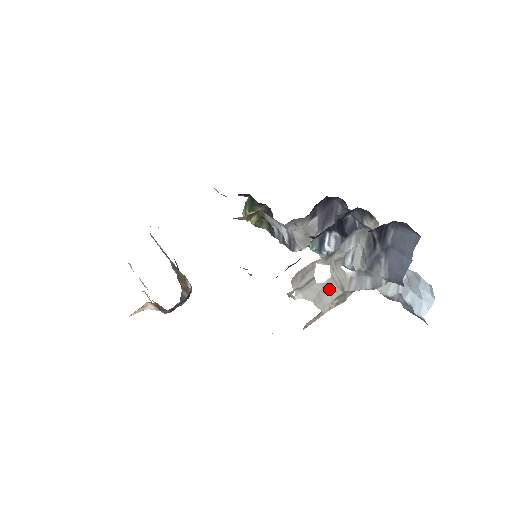
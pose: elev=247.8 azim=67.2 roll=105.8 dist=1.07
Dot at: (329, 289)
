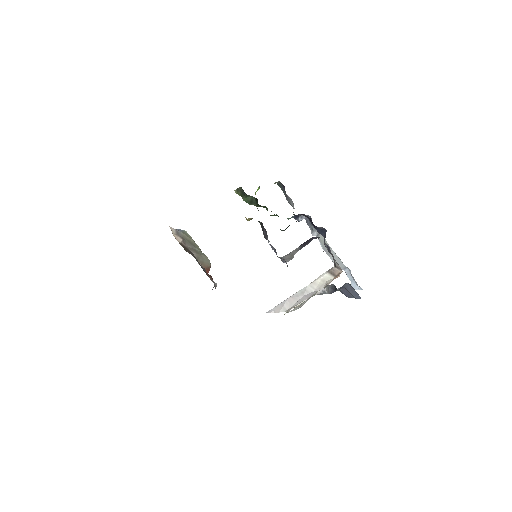
Dot at: (306, 300)
